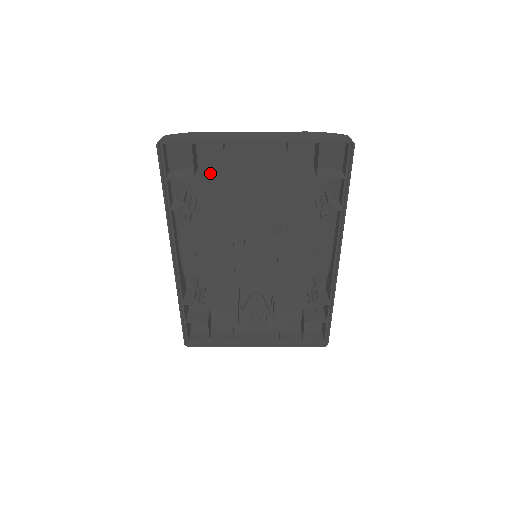
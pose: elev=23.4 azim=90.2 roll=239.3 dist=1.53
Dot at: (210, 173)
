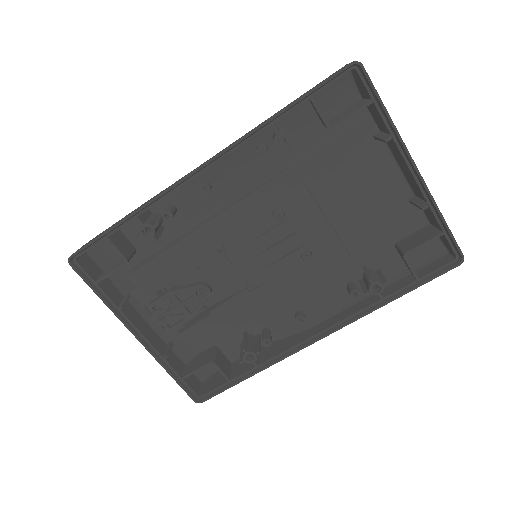
Dot at: (328, 144)
